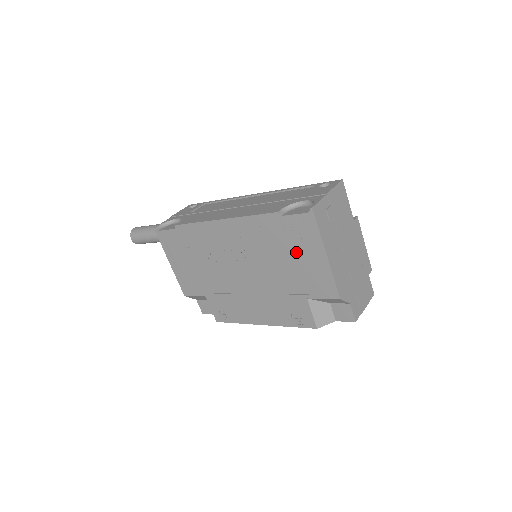
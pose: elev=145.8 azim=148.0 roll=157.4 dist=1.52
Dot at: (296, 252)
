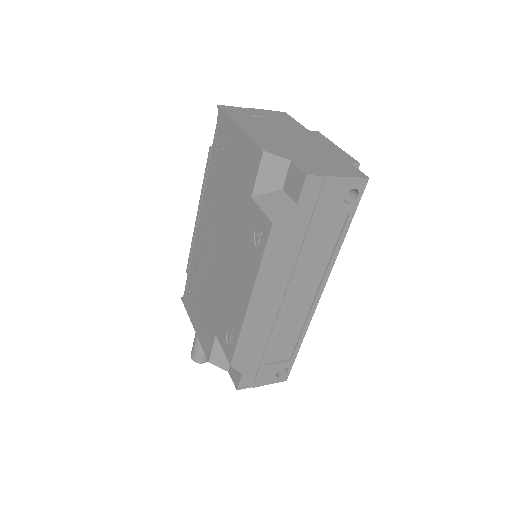
Dot at: (228, 161)
